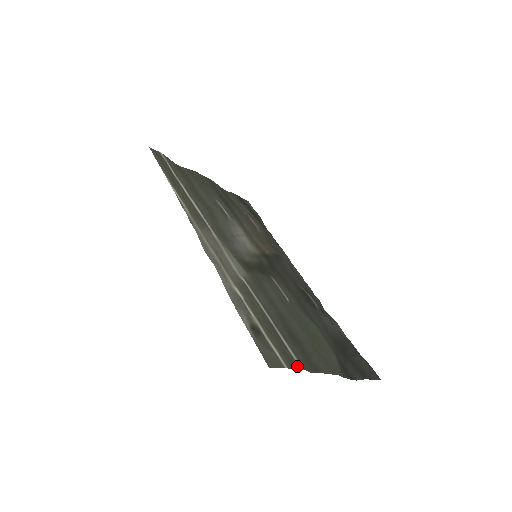
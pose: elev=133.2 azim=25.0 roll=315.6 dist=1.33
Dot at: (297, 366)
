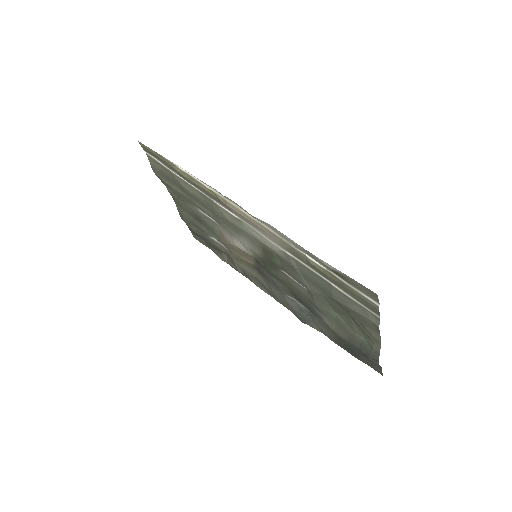
Dot at: (376, 313)
